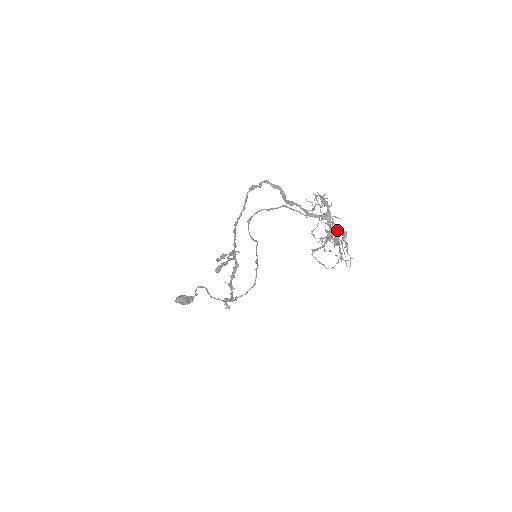
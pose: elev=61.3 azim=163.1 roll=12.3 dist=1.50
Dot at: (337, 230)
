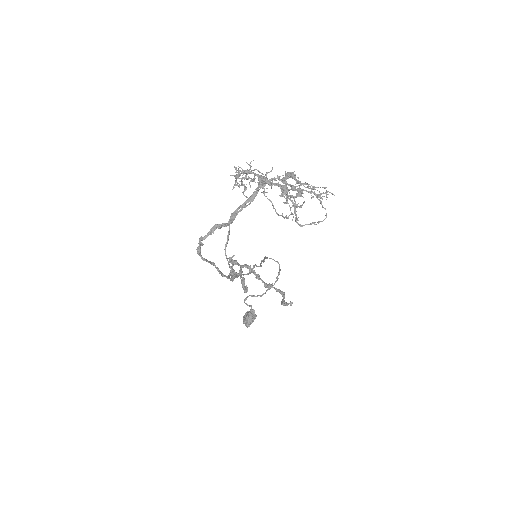
Dot at: (285, 182)
